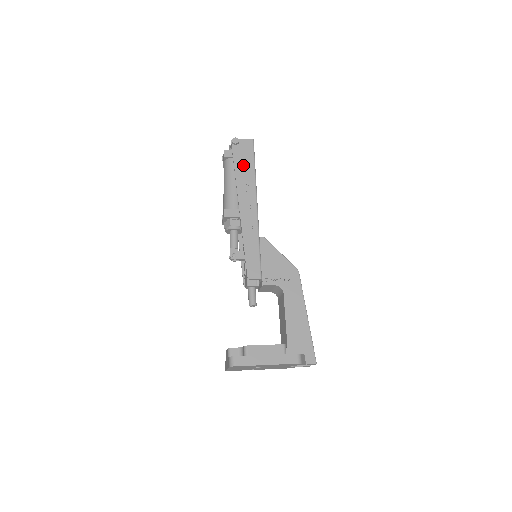
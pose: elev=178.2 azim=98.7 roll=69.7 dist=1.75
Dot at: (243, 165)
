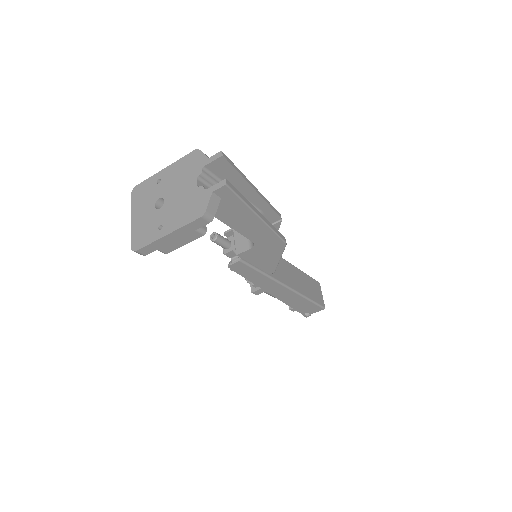
Dot at: occluded
